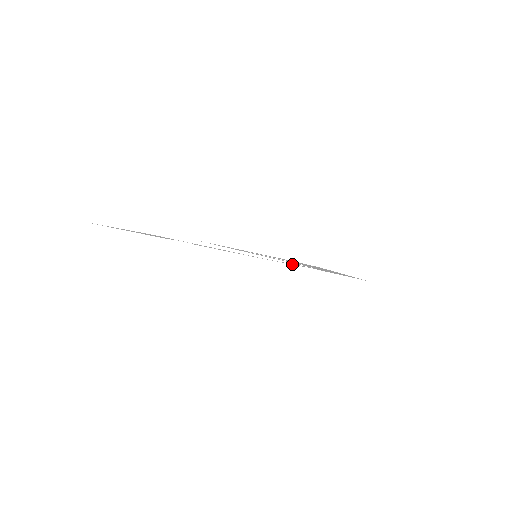
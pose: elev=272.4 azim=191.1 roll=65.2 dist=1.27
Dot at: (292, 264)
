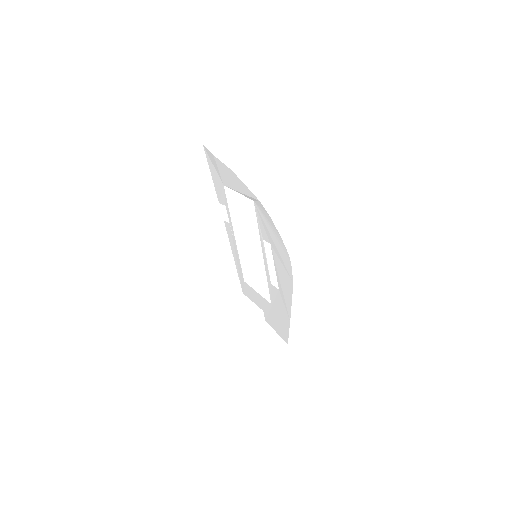
Dot at: (253, 300)
